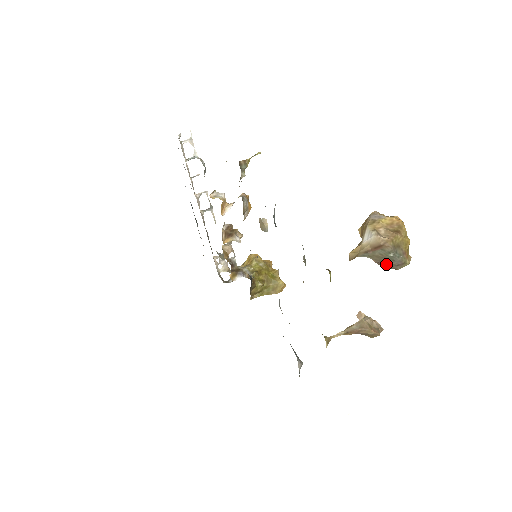
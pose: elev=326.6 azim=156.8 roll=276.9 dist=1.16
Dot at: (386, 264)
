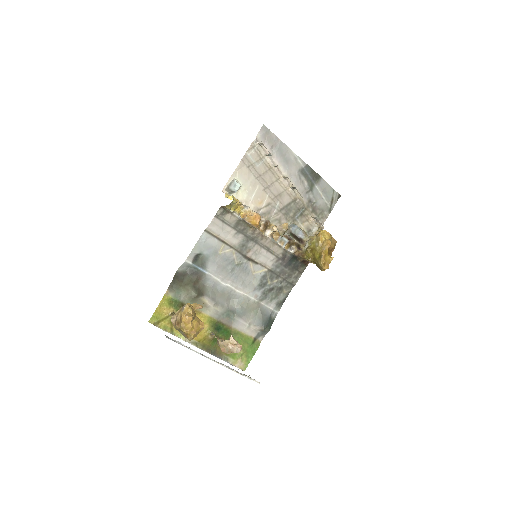
Dot at: occluded
